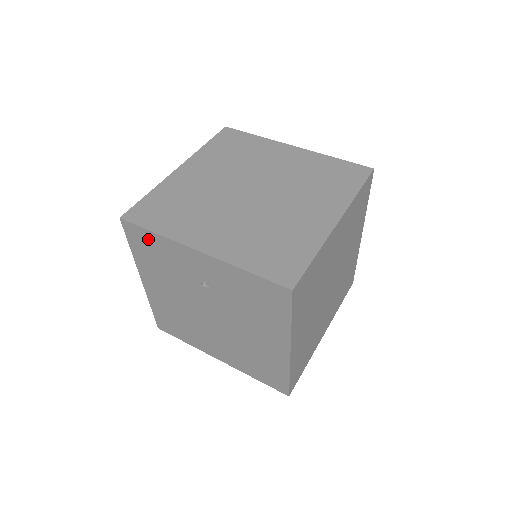
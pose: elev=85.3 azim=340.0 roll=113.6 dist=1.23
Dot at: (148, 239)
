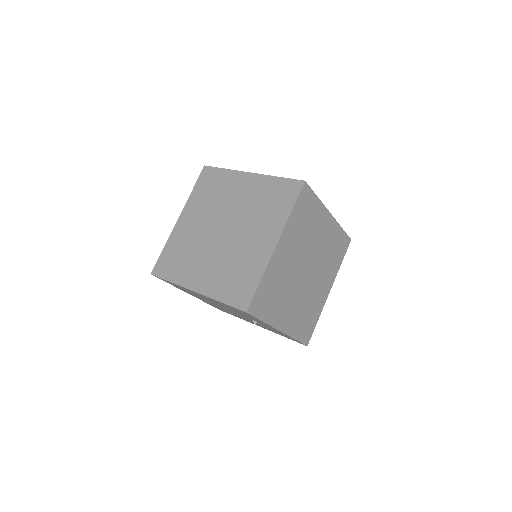
Dot at: (251, 316)
